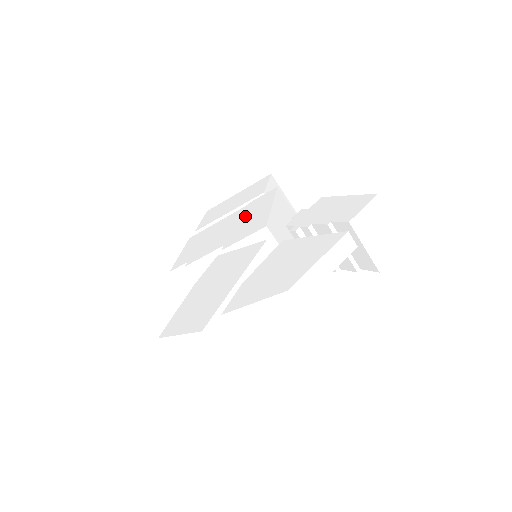
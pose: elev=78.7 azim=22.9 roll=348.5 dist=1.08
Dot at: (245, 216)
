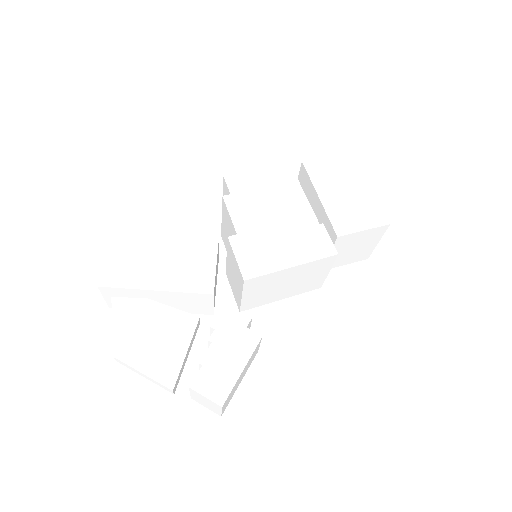
Dot at: (289, 235)
